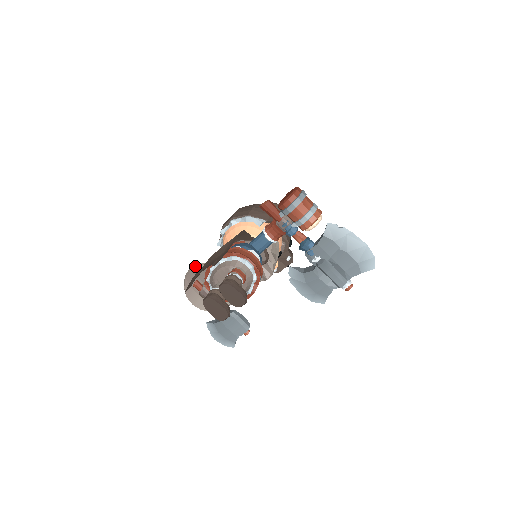
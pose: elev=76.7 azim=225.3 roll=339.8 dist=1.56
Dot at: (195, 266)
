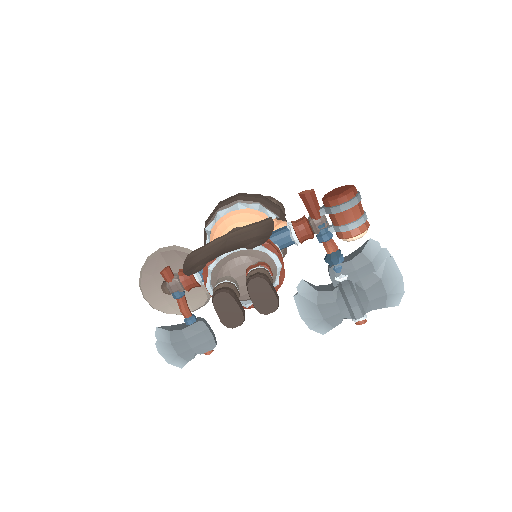
Dot at: (169, 248)
